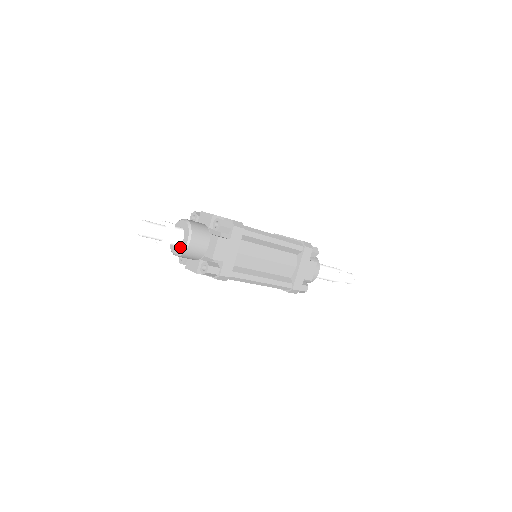
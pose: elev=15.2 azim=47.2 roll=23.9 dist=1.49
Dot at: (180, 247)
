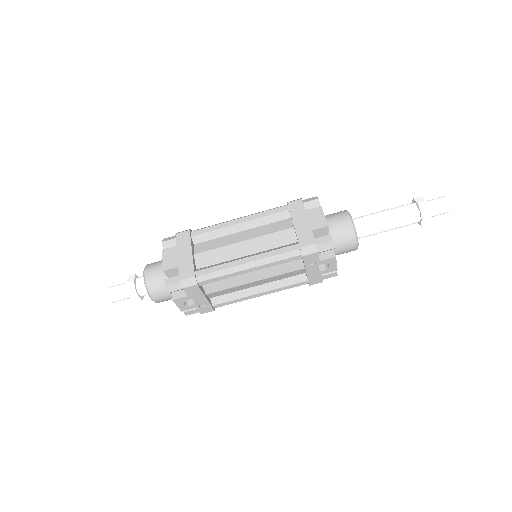
Dot at: occluded
